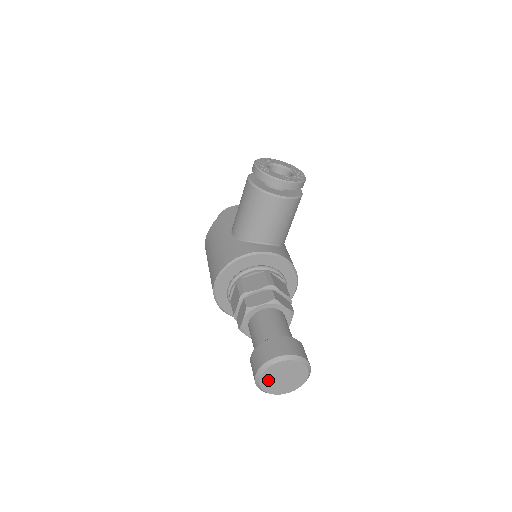
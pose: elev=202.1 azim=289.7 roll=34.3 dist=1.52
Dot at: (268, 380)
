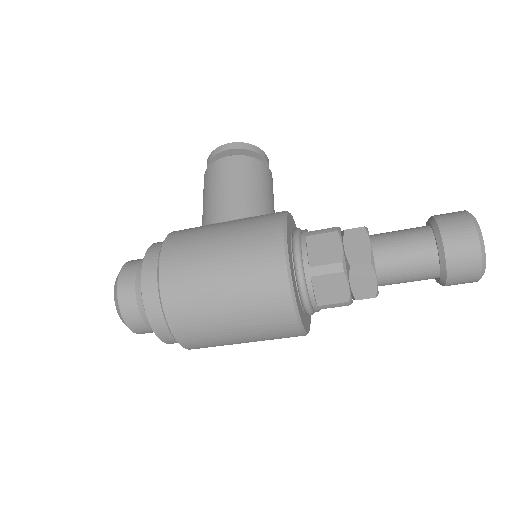
Dot at: occluded
